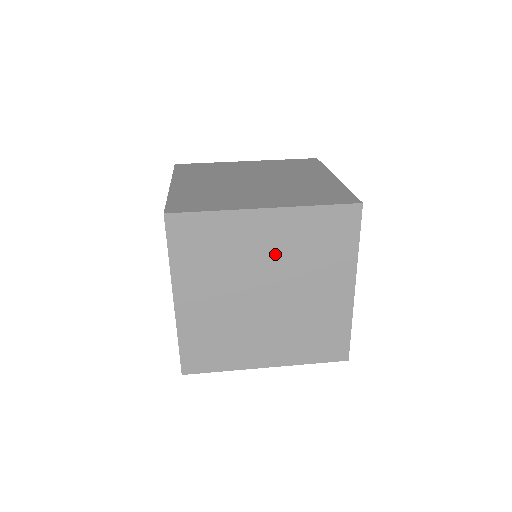
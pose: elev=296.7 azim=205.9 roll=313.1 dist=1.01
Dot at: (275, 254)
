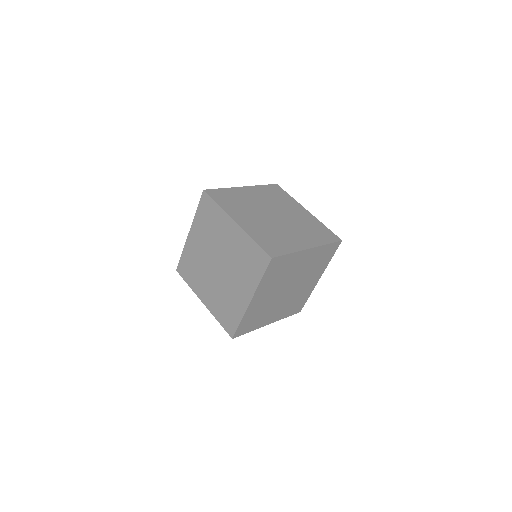
Dot at: (302, 269)
